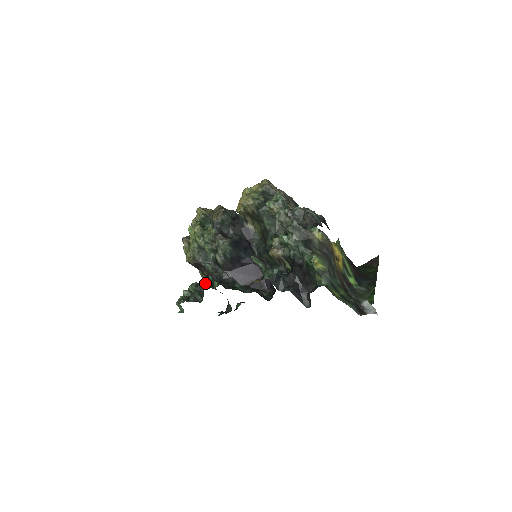
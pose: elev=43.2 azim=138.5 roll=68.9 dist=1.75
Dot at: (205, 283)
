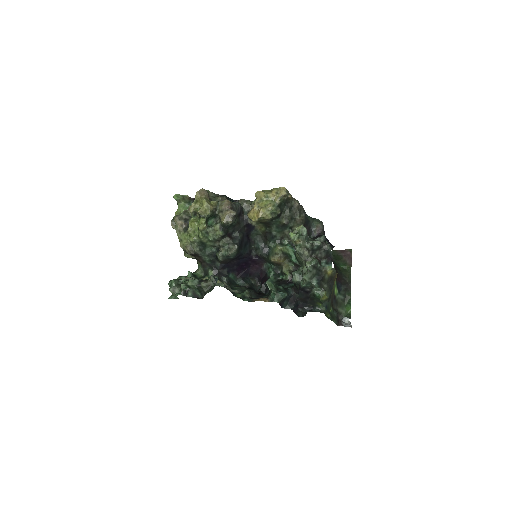
Dot at: (208, 284)
